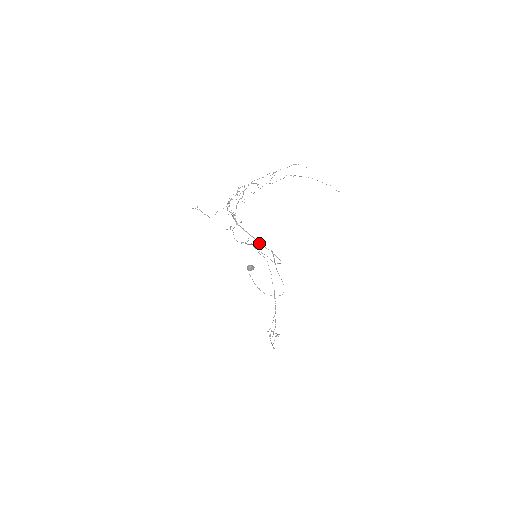
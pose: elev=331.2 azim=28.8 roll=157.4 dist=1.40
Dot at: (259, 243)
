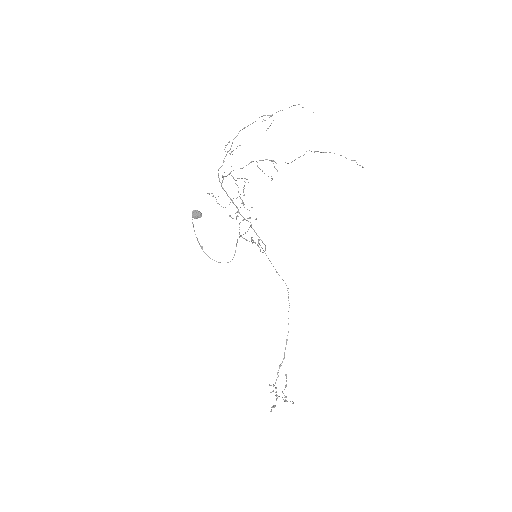
Dot at: (239, 212)
